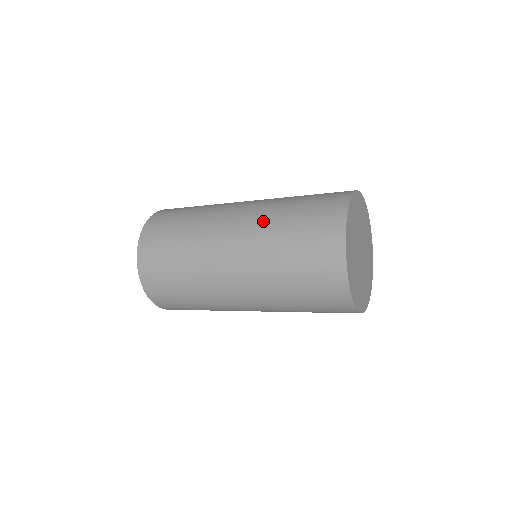
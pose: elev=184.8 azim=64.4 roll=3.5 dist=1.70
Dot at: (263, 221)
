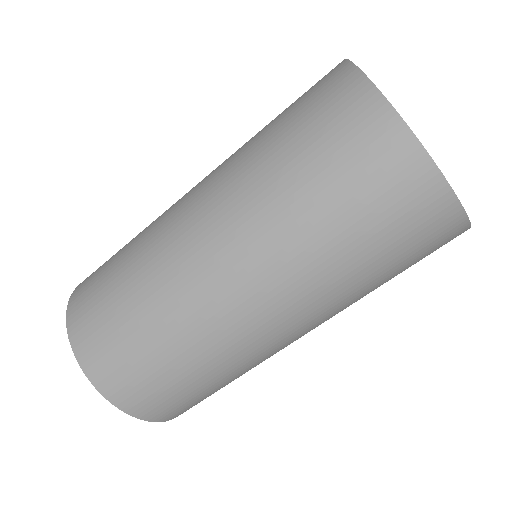
Dot at: occluded
